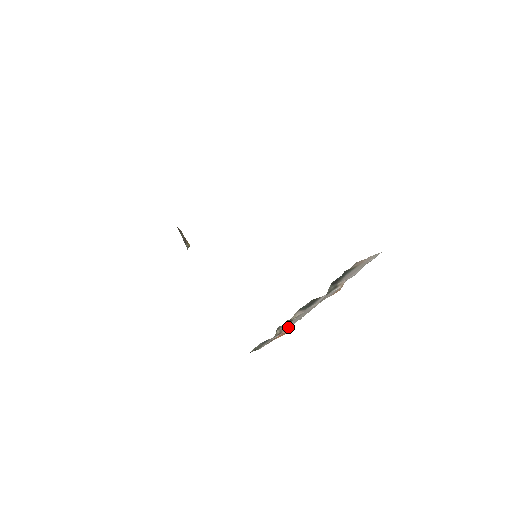
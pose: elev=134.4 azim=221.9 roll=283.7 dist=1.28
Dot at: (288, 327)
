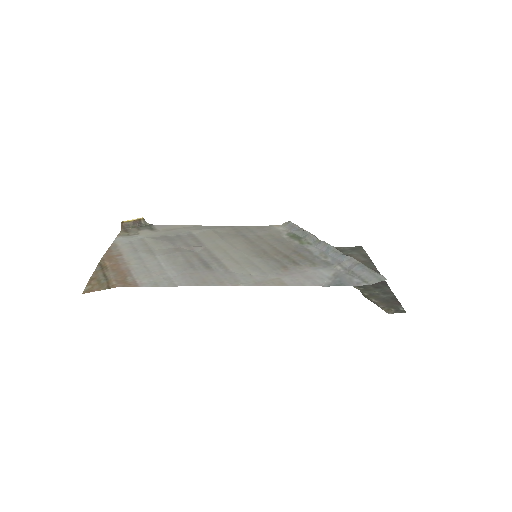
Dot at: occluded
